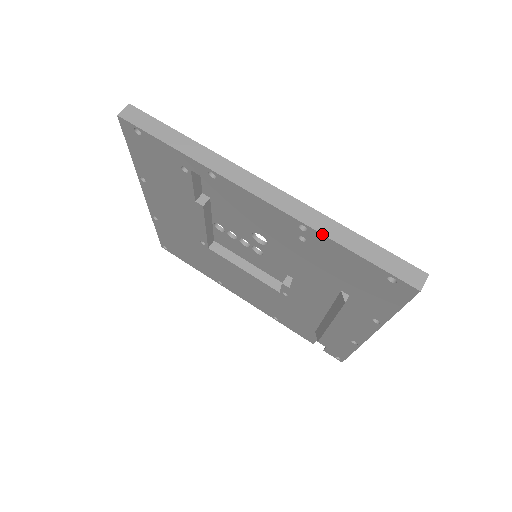
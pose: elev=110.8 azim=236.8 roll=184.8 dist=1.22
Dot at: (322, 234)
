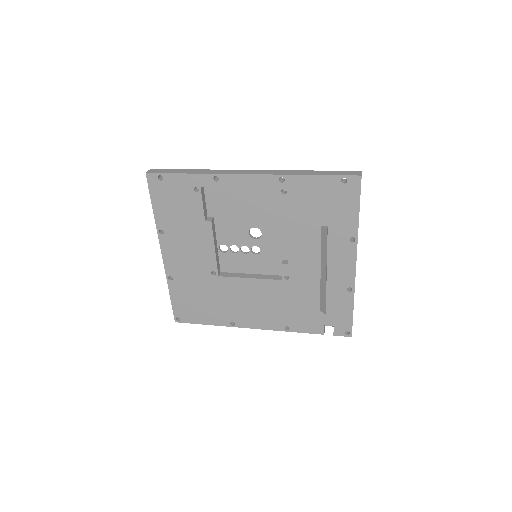
Dot at: (294, 175)
